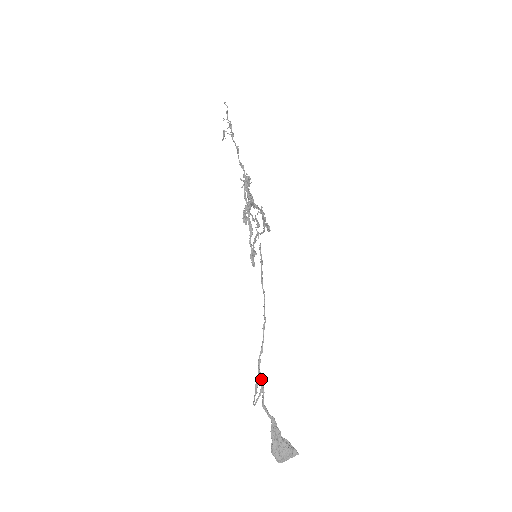
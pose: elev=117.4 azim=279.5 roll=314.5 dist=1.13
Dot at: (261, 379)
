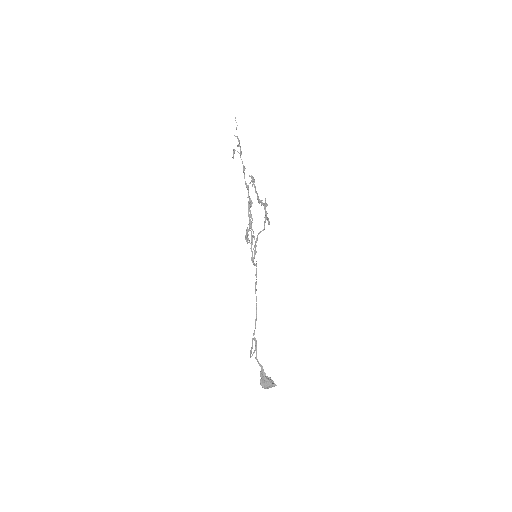
Dot at: (255, 343)
